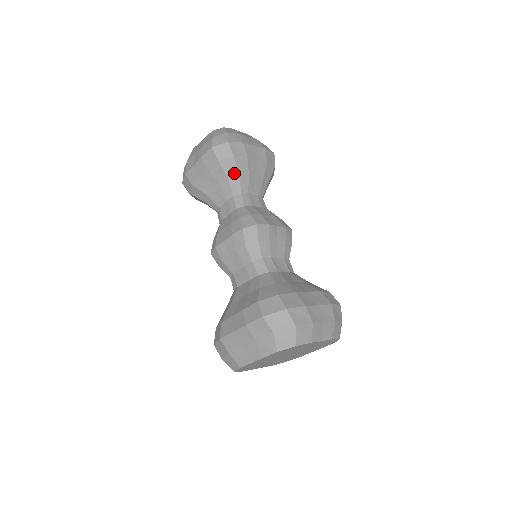
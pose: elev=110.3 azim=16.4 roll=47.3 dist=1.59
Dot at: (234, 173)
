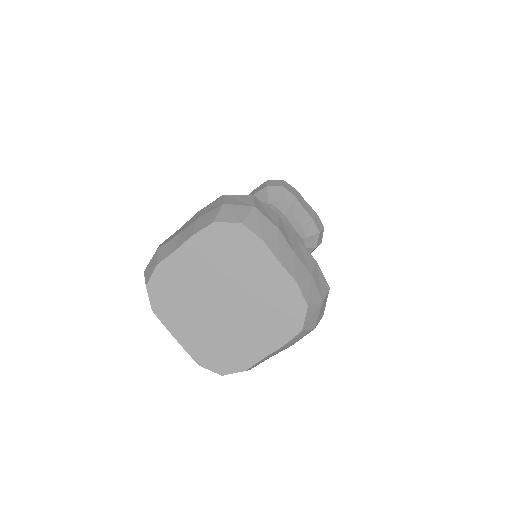
Dot at: (276, 198)
